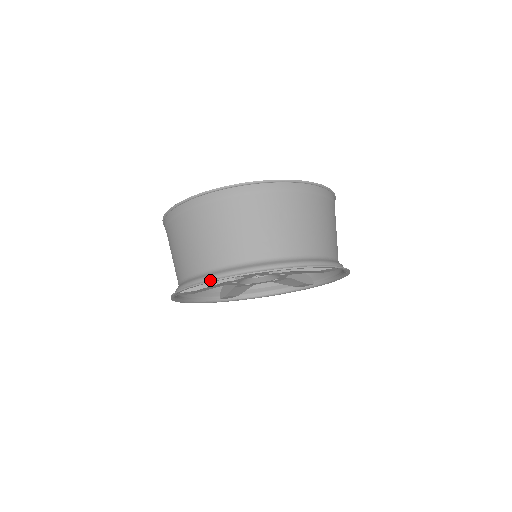
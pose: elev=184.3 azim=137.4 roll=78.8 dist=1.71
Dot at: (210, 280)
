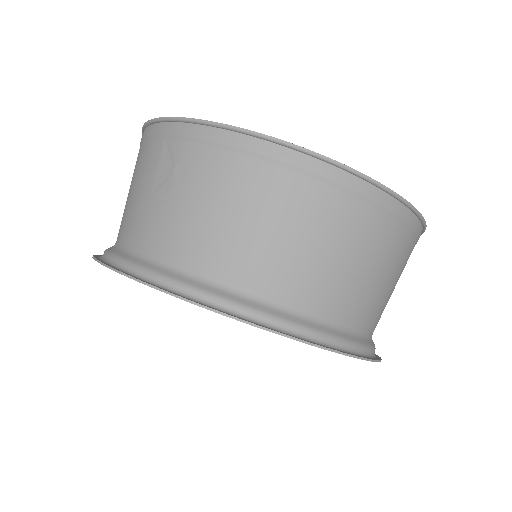
Dot at: (304, 336)
